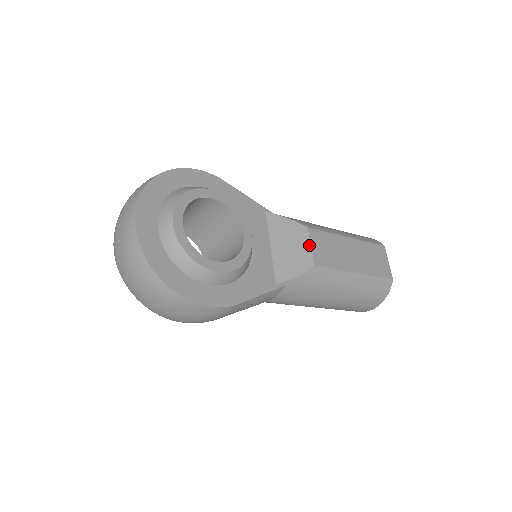
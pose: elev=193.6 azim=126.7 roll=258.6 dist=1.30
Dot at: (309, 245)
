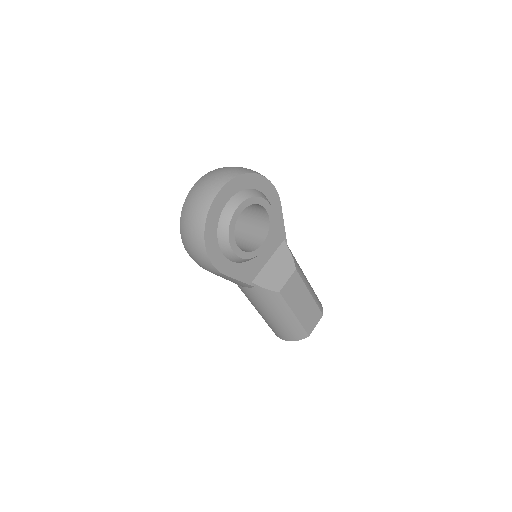
Dot at: (287, 279)
